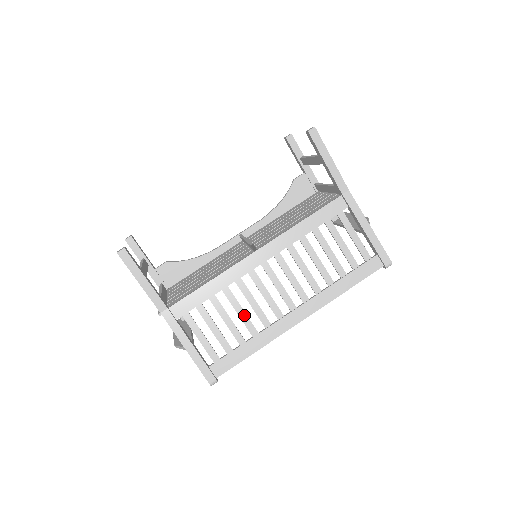
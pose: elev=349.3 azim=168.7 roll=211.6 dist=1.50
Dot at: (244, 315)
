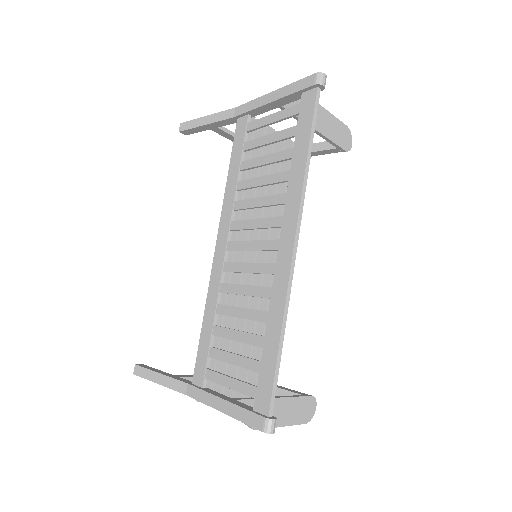
Dot at: (245, 312)
